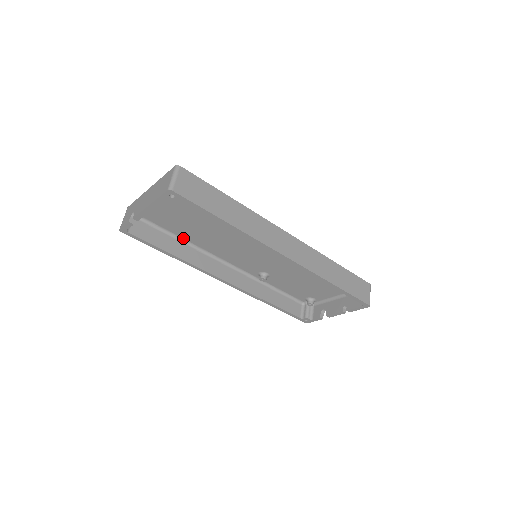
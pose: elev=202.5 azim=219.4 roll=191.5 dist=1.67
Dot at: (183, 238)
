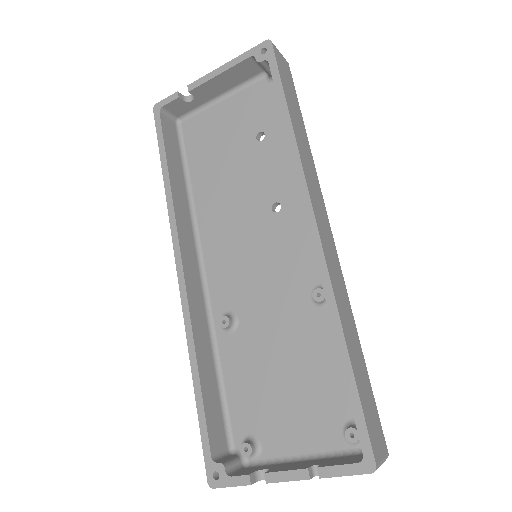
Dot at: (192, 187)
